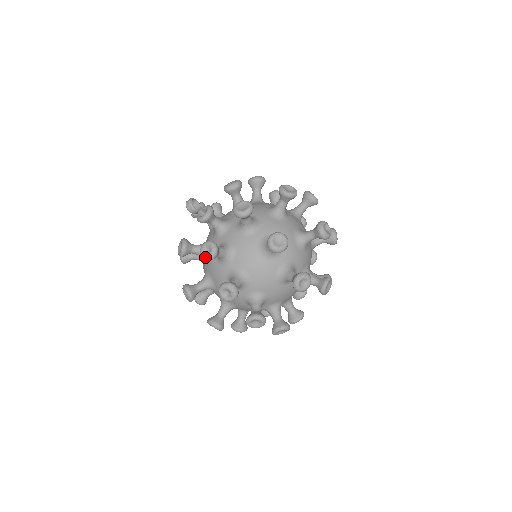
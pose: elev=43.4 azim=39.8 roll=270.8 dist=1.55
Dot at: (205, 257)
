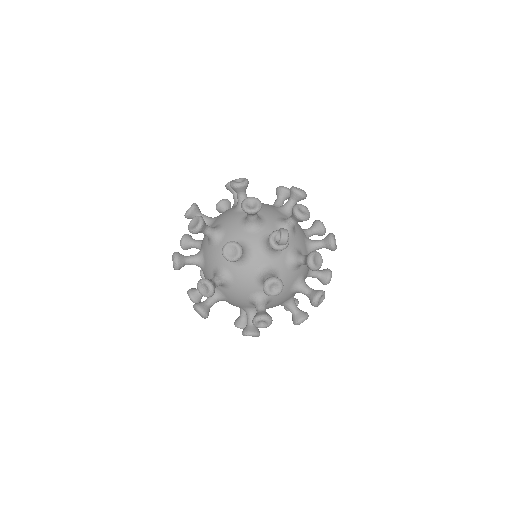
Dot at: (269, 293)
